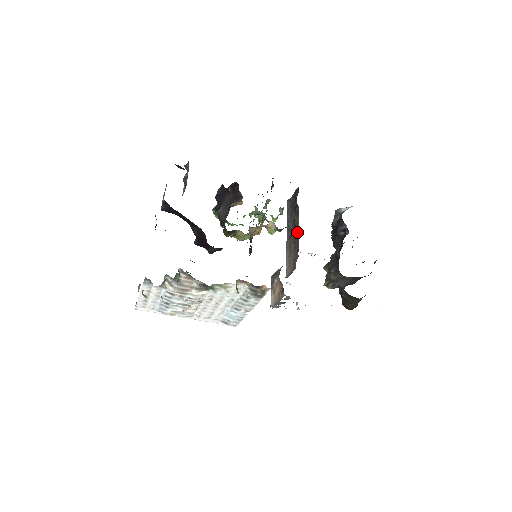
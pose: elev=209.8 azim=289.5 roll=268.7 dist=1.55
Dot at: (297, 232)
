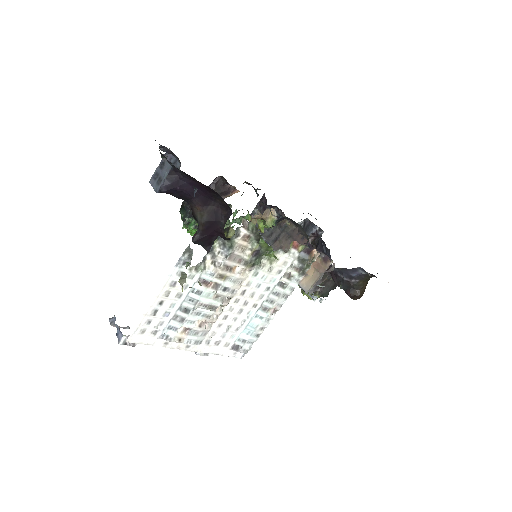
Dot at: (291, 225)
